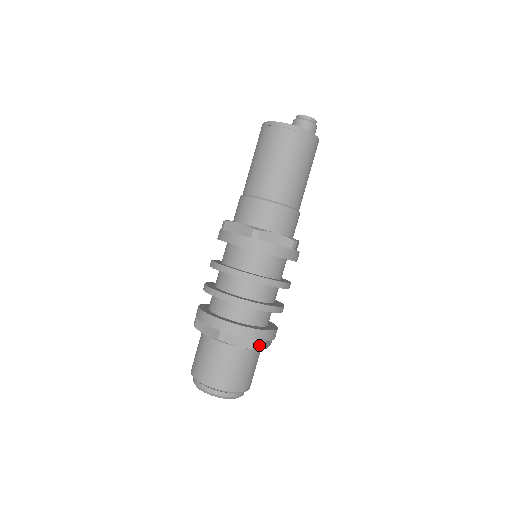
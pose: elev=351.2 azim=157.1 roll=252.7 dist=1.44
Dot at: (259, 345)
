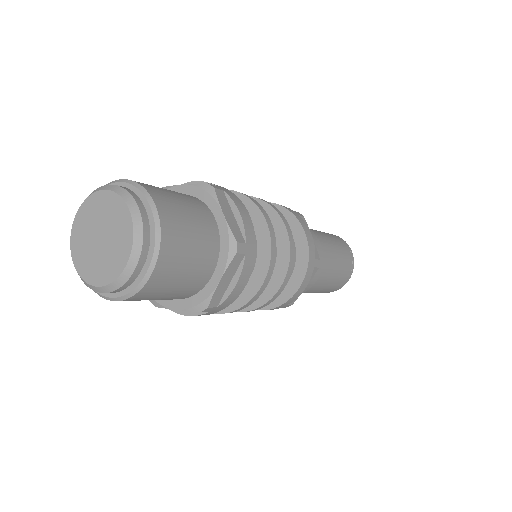
Dot at: (239, 240)
